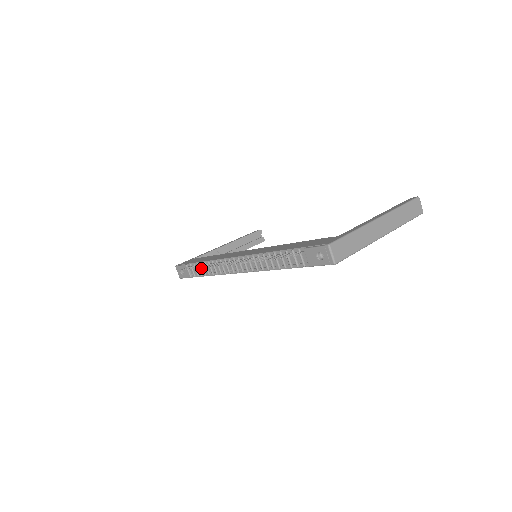
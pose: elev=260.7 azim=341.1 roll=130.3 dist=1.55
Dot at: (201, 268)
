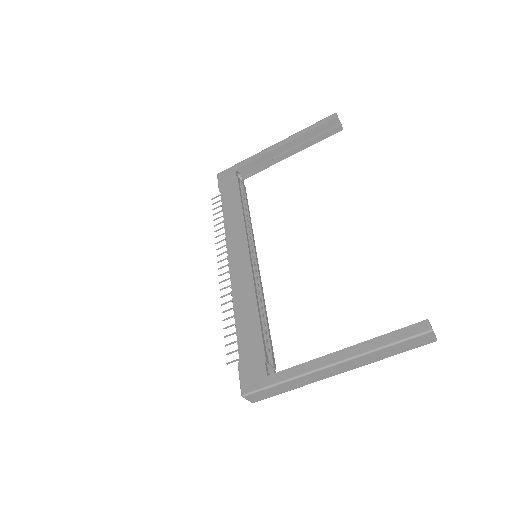
Dot at: occluded
